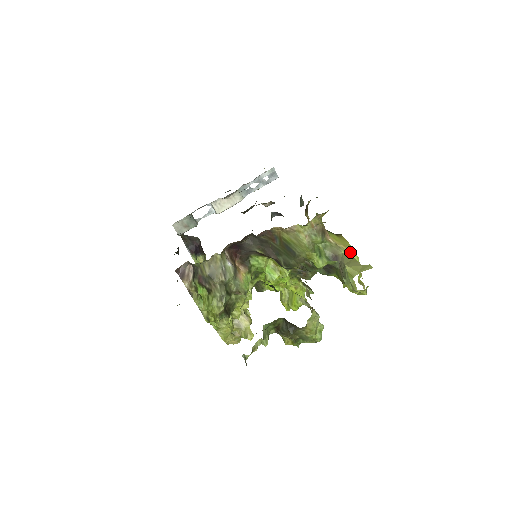
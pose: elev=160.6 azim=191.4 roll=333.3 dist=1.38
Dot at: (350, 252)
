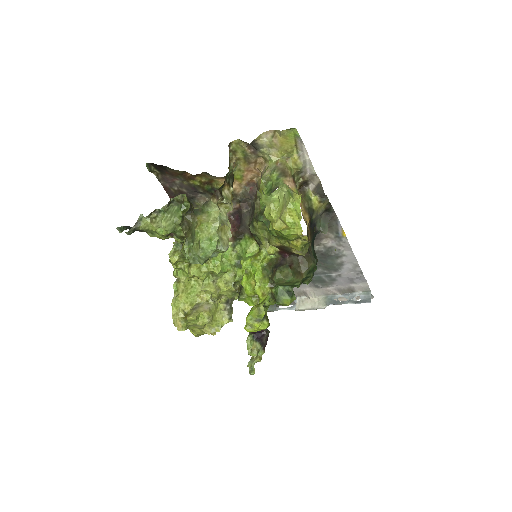
Dot at: (294, 194)
